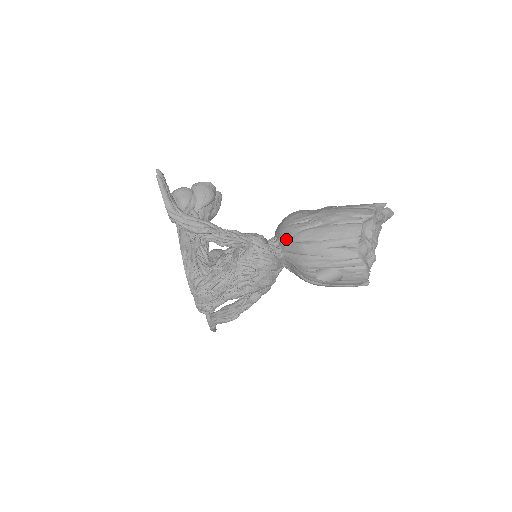
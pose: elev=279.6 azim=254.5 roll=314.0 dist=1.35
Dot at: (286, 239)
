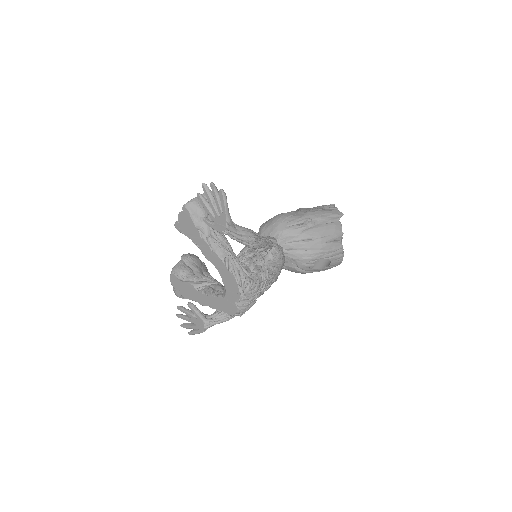
Dot at: (289, 239)
